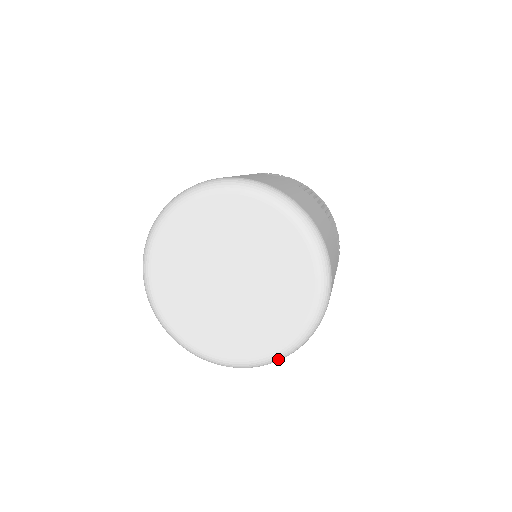
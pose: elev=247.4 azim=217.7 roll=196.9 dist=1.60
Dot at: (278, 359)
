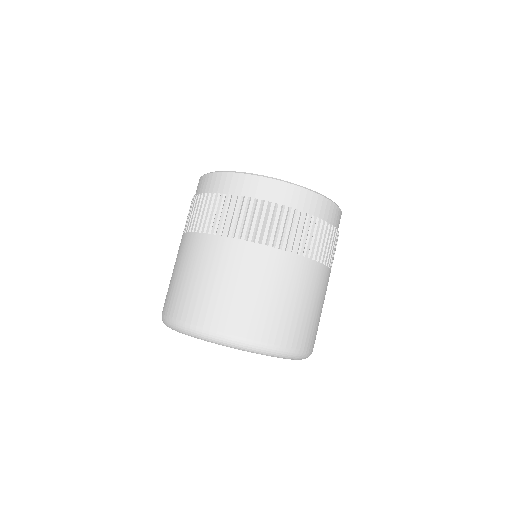
Dot at: occluded
